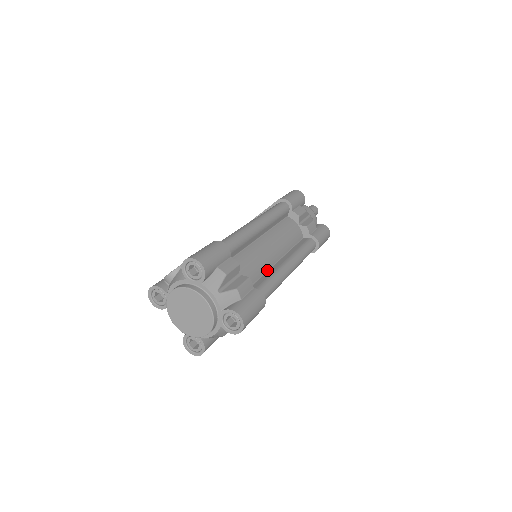
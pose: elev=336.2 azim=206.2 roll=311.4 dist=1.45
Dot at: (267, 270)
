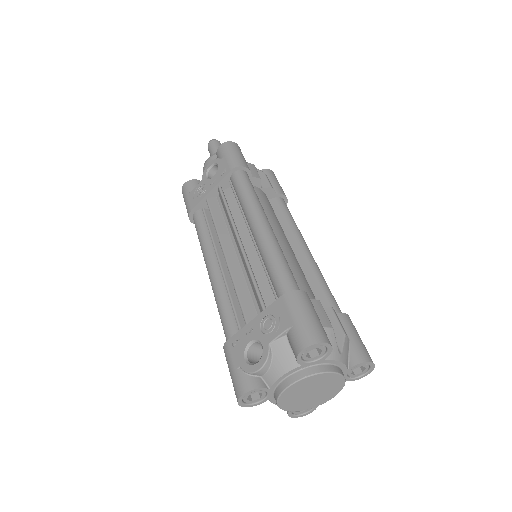
Dot at: occluded
